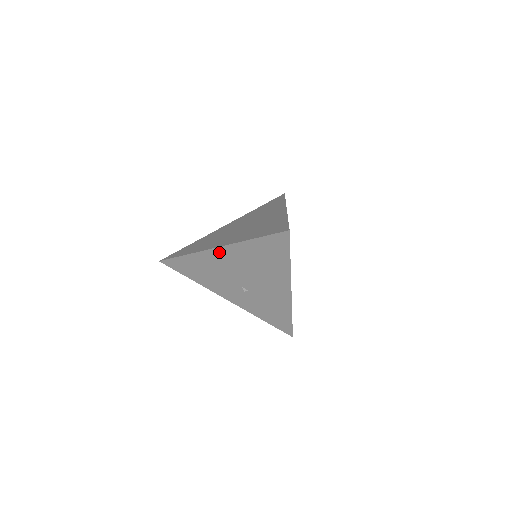
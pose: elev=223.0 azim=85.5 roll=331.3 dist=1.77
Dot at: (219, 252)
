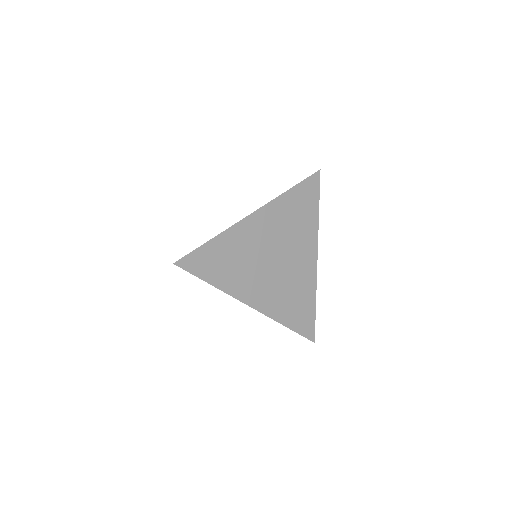
Dot at: occluded
